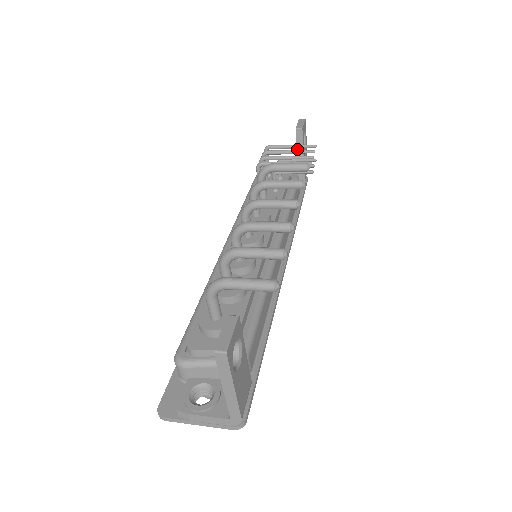
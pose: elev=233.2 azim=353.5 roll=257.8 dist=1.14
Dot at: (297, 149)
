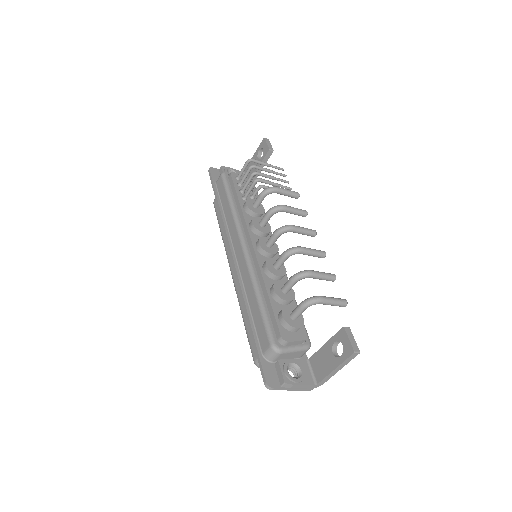
Dot at: occluded
